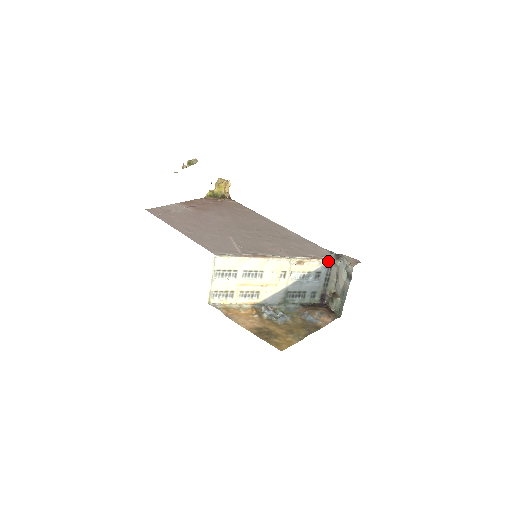
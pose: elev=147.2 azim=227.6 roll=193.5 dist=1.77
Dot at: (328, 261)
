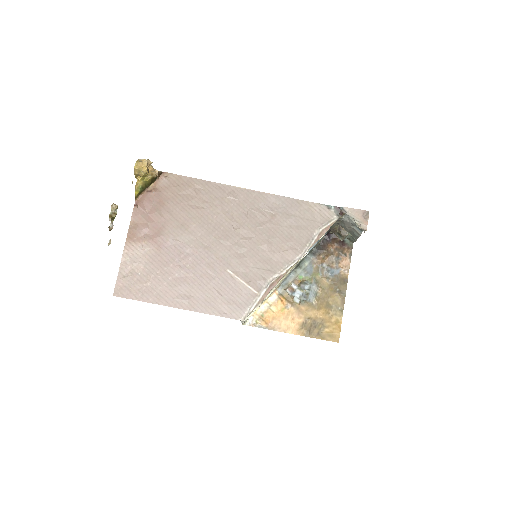
Dot at: (332, 224)
